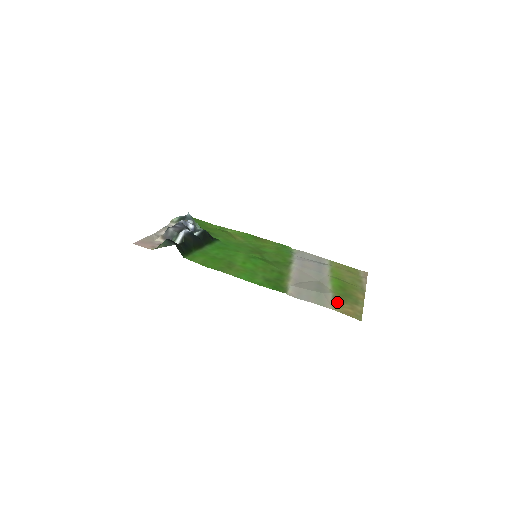
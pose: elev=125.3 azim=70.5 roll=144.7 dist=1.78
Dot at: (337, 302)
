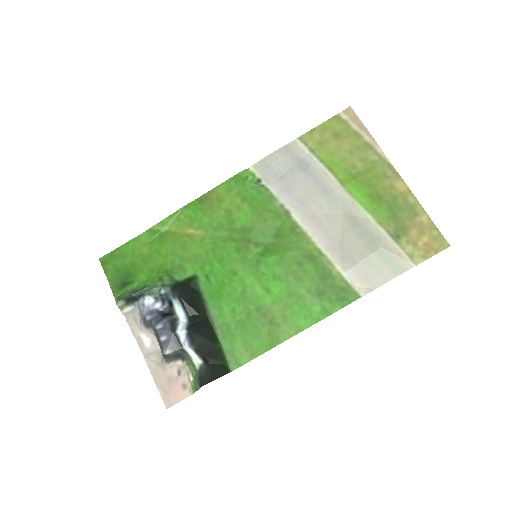
Dot at: (403, 242)
